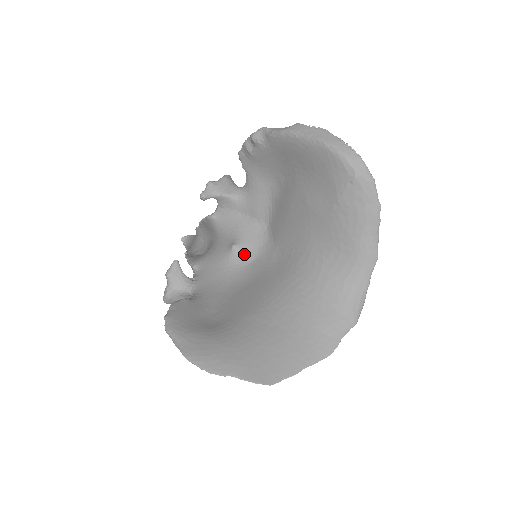
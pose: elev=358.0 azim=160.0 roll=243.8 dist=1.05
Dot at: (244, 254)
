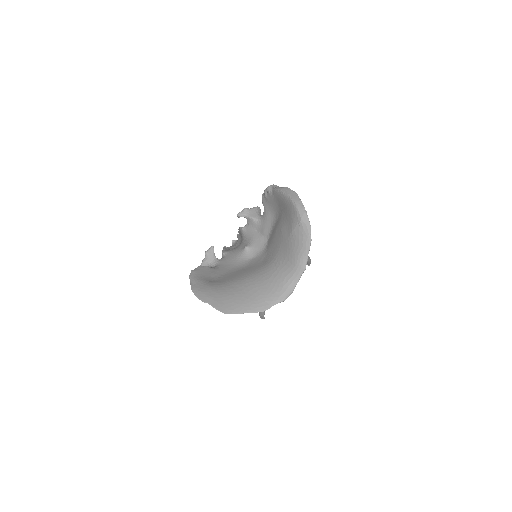
Dot at: (250, 253)
